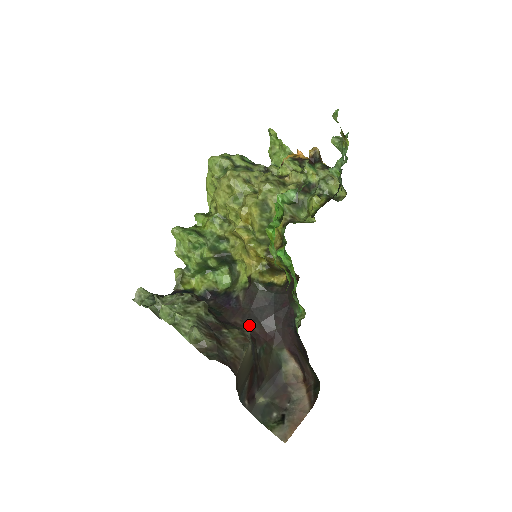
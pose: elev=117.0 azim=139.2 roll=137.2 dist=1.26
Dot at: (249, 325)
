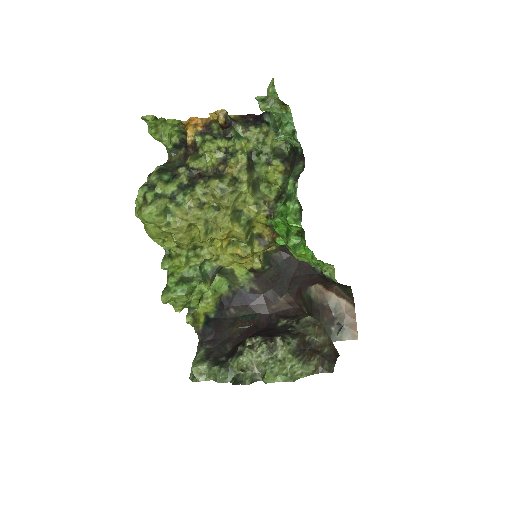
Dot at: (283, 302)
